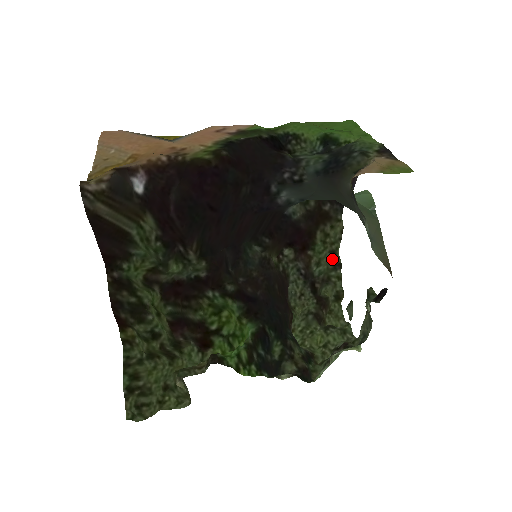
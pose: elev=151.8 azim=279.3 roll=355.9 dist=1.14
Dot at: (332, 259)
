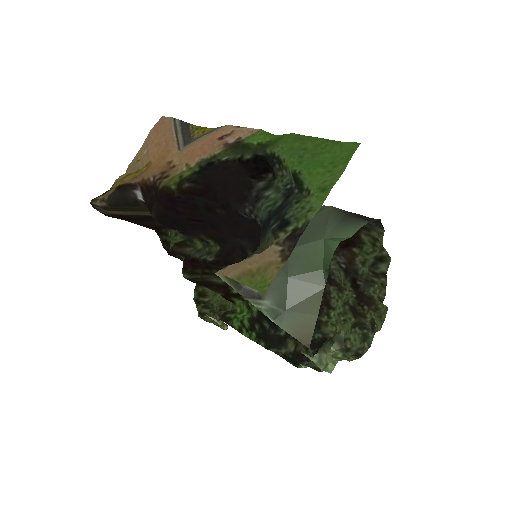
Dot at: (371, 267)
